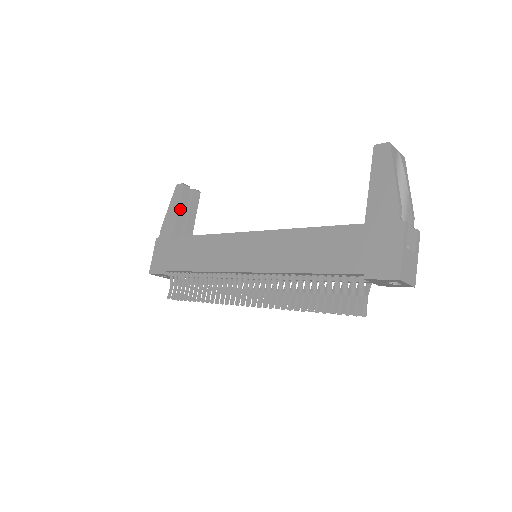
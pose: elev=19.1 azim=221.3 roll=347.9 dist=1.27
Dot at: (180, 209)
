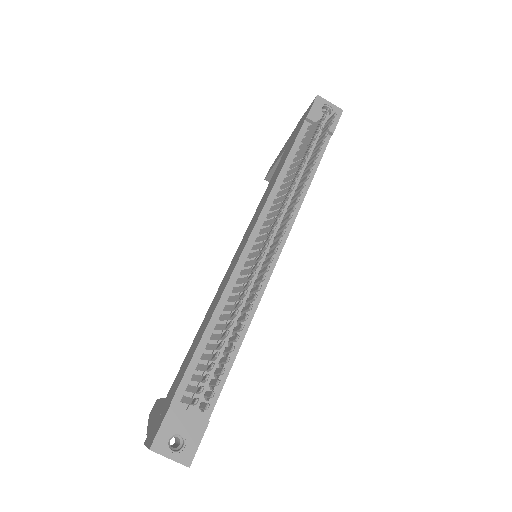
Dot at: occluded
